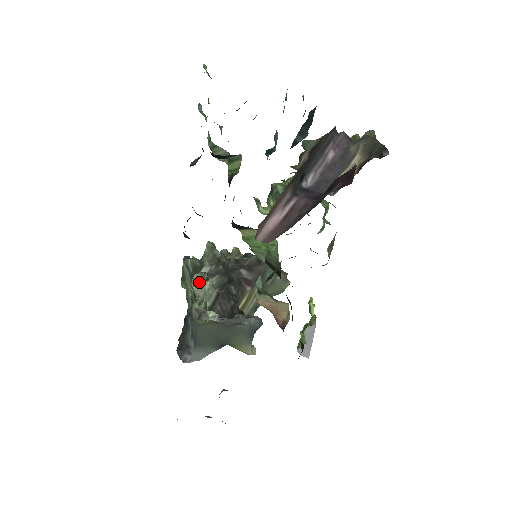
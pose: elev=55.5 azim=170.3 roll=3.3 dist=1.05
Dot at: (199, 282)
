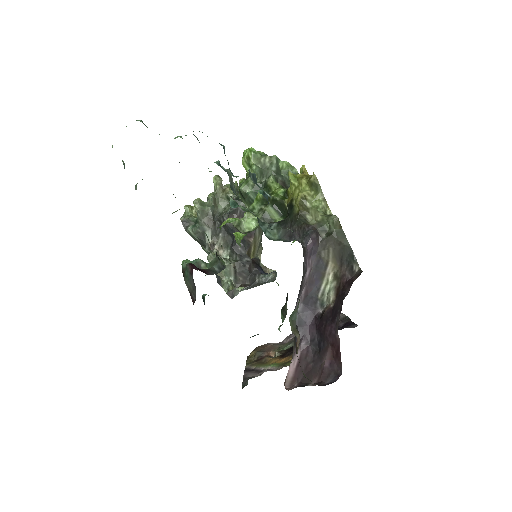
Dot at: occluded
